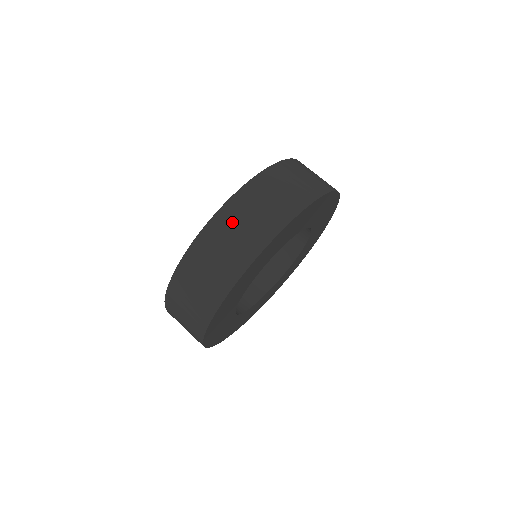
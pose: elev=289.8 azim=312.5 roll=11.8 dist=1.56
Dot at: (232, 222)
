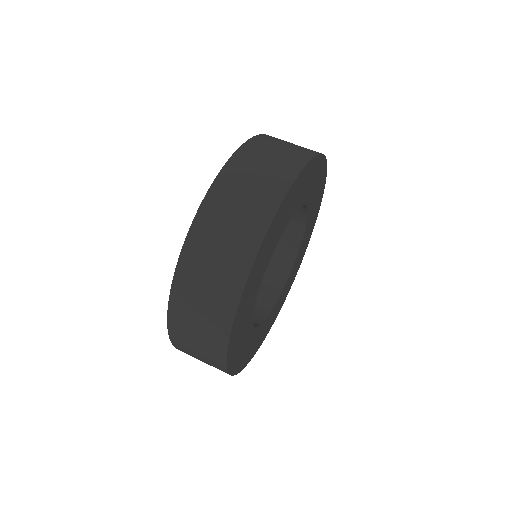
Dot at: occluded
